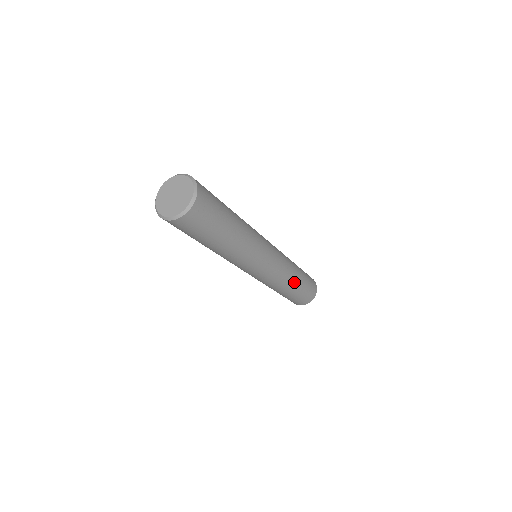
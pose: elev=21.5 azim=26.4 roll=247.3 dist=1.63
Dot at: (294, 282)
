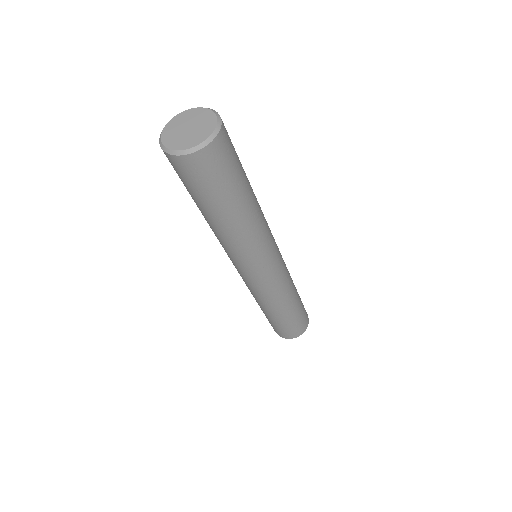
Dot at: (276, 310)
